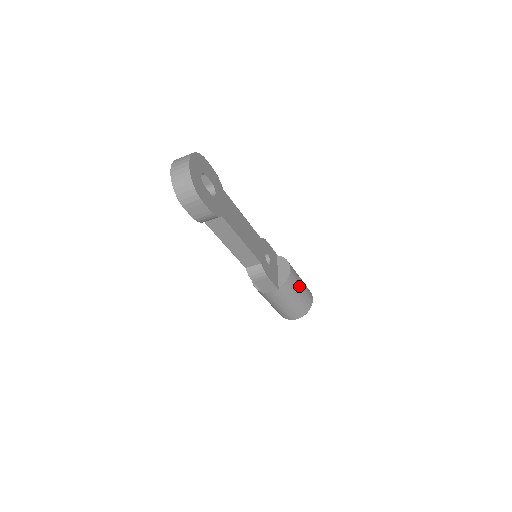
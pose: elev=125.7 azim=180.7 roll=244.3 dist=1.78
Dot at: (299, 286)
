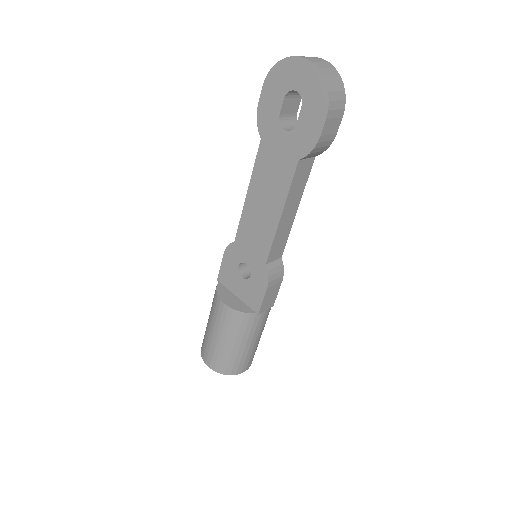
Dot at: occluded
